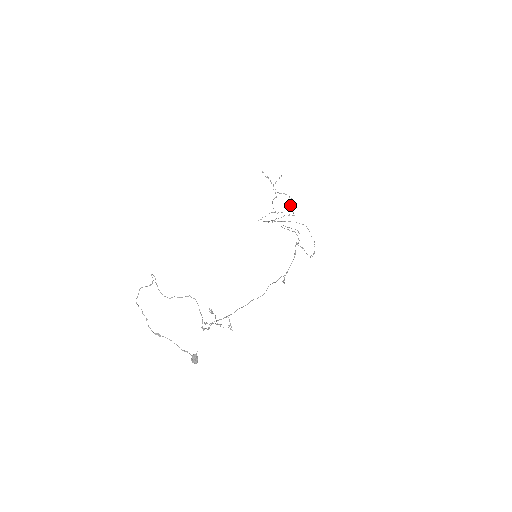
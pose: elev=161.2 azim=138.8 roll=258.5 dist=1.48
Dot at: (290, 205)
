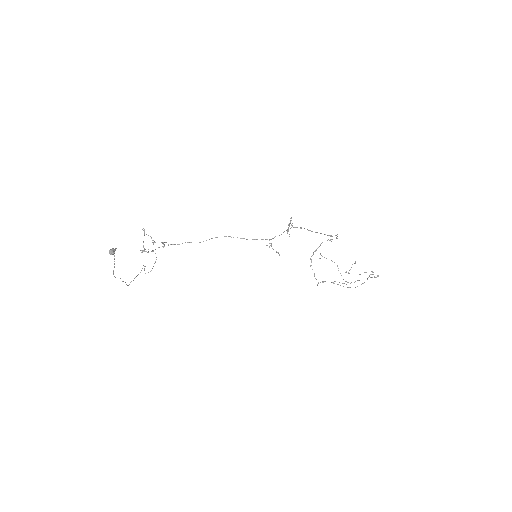
Dot at: occluded
